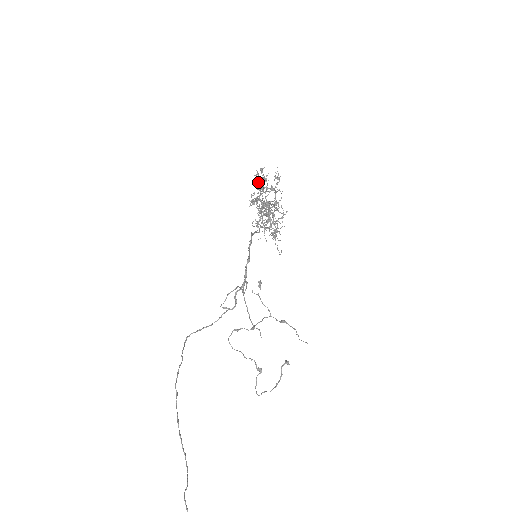
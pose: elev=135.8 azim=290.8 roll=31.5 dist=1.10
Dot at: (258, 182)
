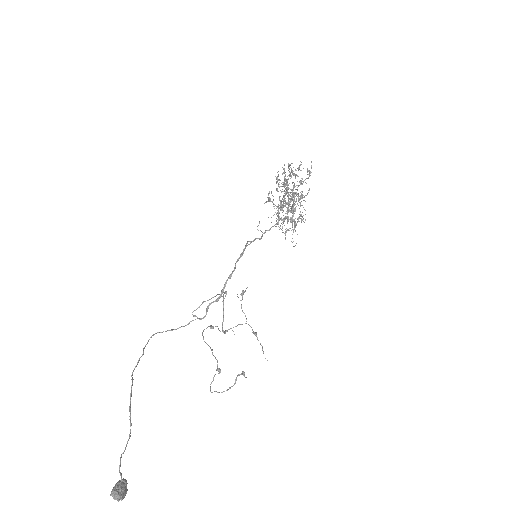
Dot at: (280, 180)
